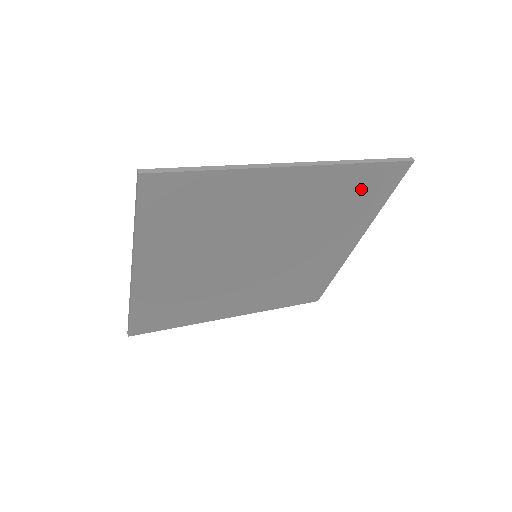
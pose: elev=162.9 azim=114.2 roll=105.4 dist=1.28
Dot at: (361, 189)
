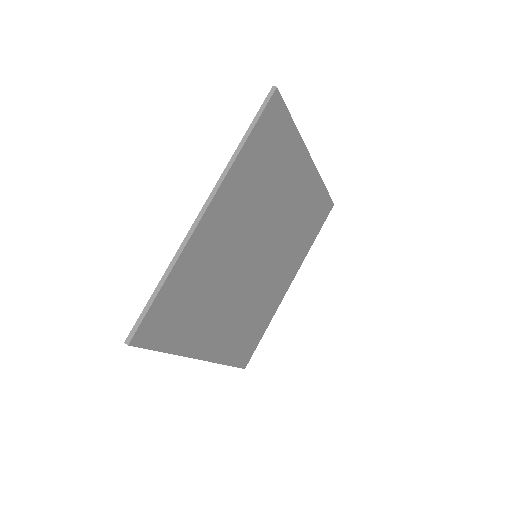
Dot at: (315, 213)
